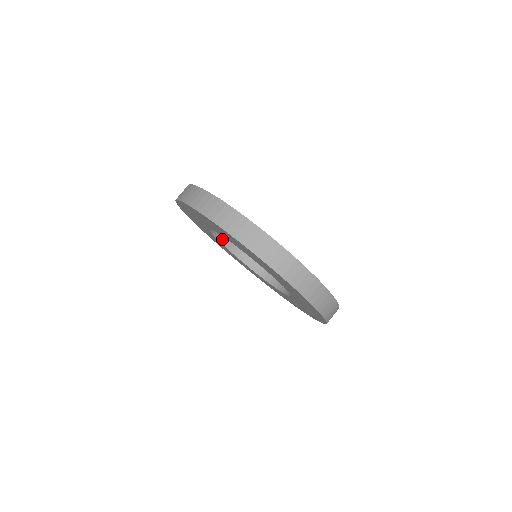
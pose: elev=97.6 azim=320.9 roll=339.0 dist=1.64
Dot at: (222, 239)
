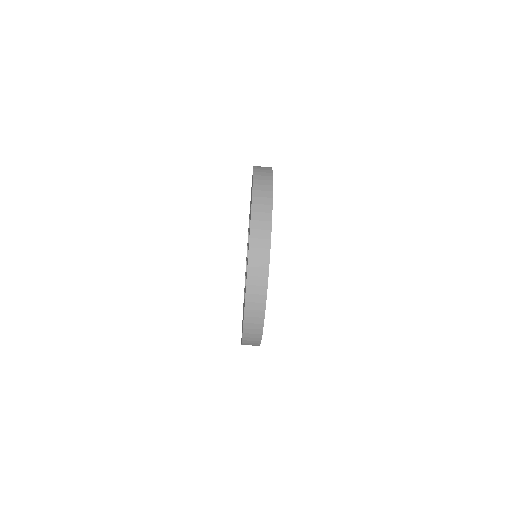
Dot at: occluded
